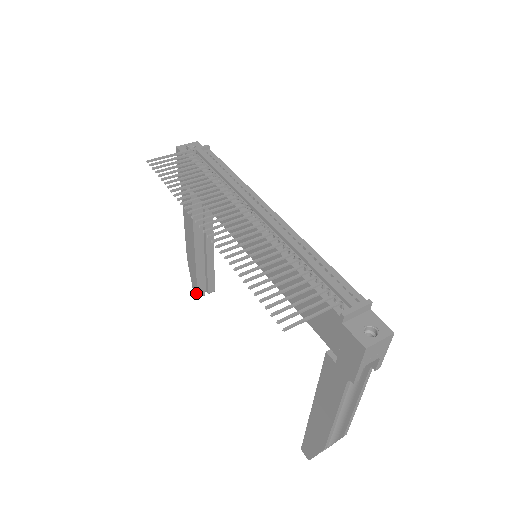
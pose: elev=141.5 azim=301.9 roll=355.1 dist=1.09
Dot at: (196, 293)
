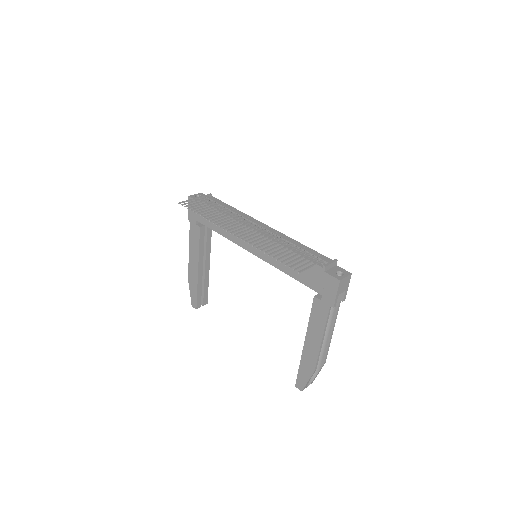
Dot at: (195, 305)
